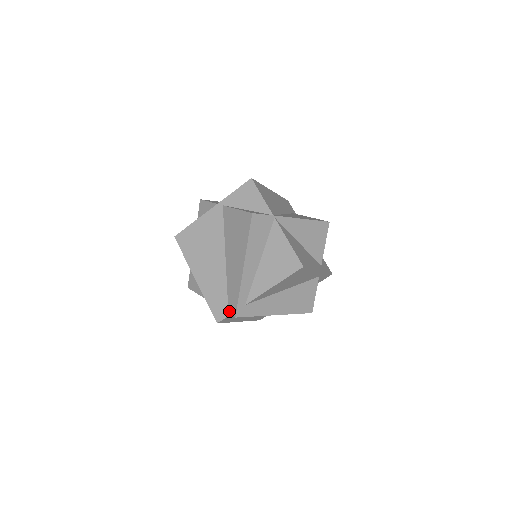
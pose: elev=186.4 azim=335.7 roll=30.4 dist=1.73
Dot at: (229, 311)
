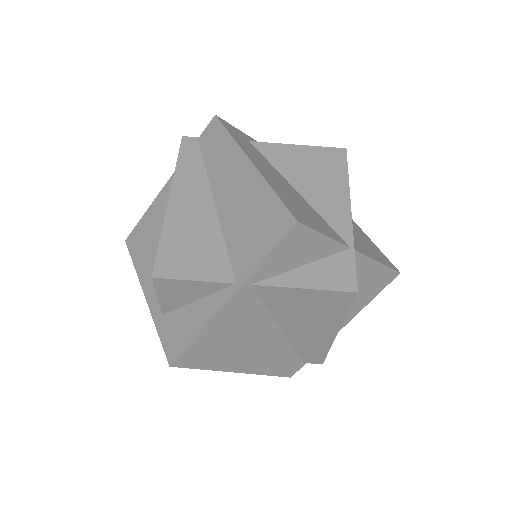
Dot at: (306, 362)
